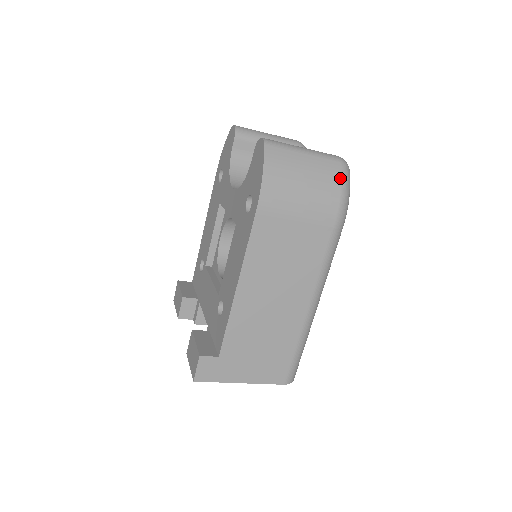
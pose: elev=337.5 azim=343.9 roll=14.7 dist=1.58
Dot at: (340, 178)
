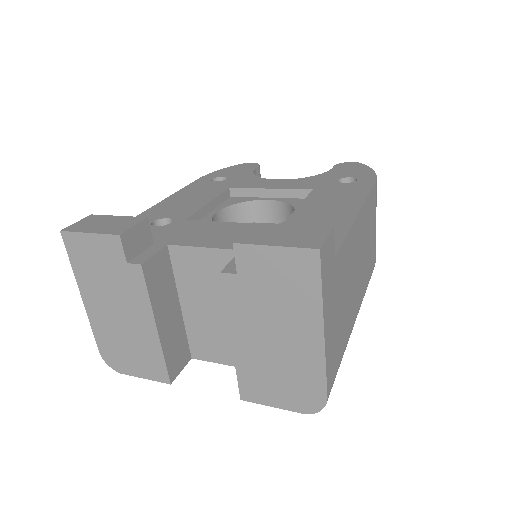
Dot at: occluded
